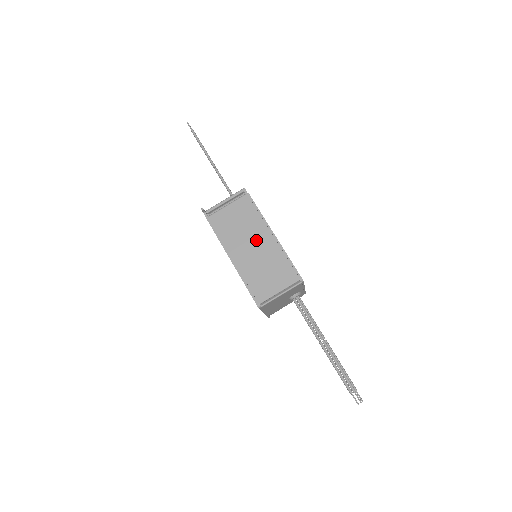
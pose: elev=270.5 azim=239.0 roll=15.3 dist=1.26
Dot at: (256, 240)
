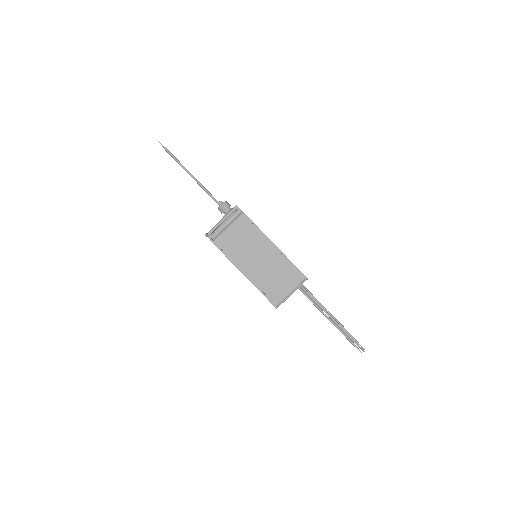
Dot at: (261, 253)
